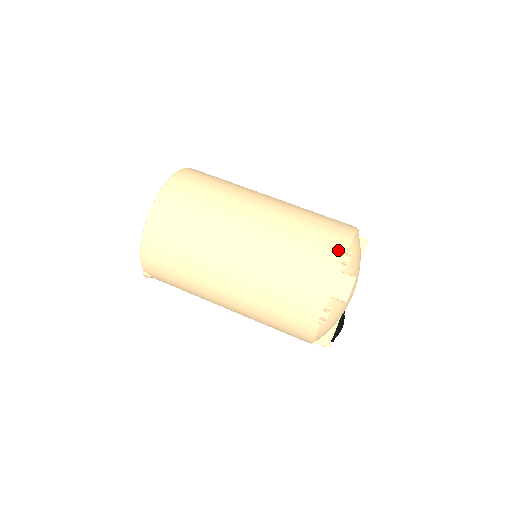
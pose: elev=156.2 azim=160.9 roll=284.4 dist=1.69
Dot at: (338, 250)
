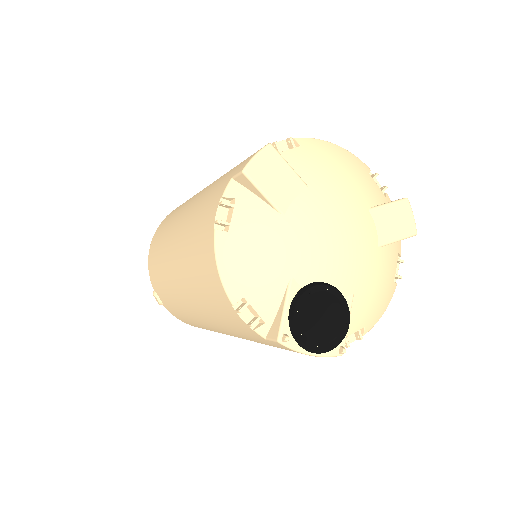
Dot at: occluded
